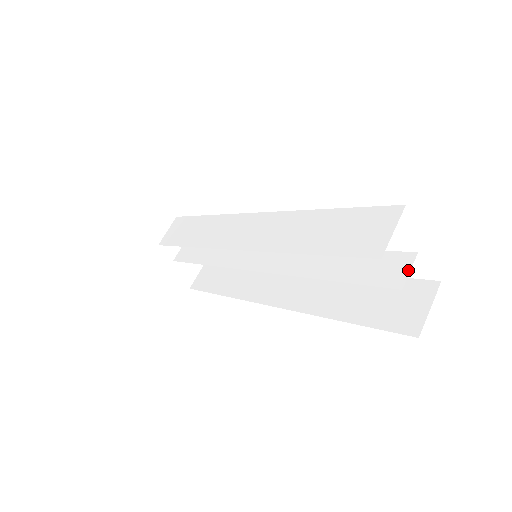
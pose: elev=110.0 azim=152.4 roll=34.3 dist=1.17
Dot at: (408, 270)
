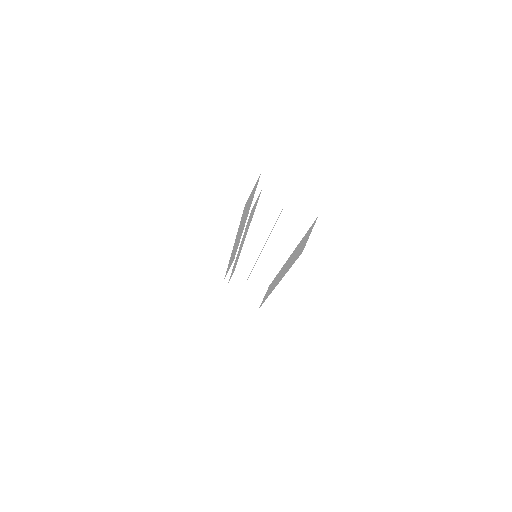
Dot at: occluded
